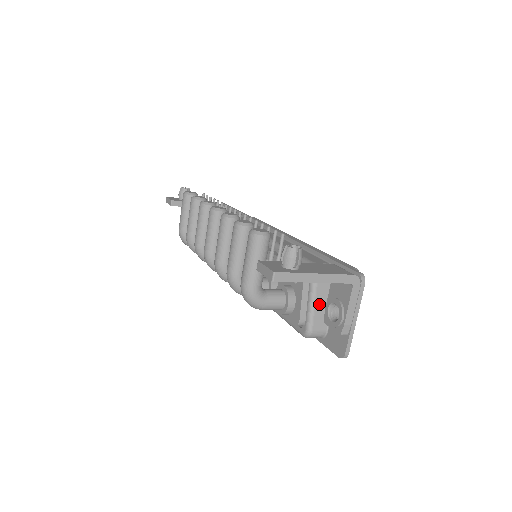
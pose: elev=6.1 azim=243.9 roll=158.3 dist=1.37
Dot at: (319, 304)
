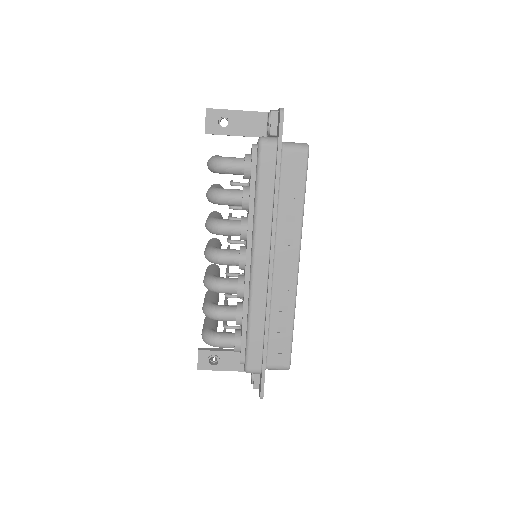
Dot at: occluded
